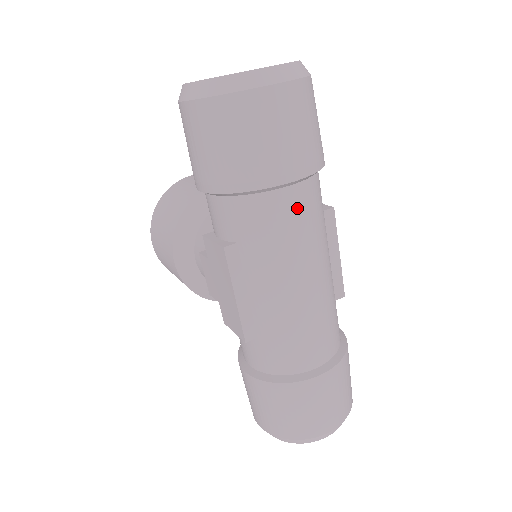
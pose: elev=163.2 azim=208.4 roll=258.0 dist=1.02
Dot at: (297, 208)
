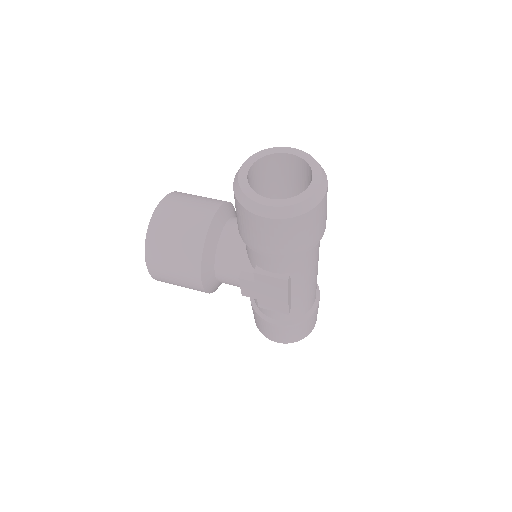
Dot at: occluded
